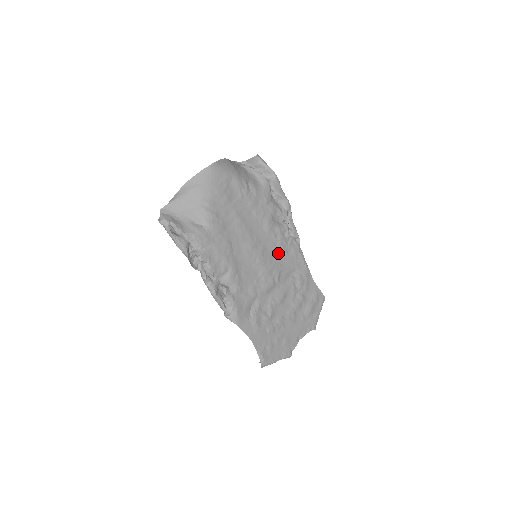
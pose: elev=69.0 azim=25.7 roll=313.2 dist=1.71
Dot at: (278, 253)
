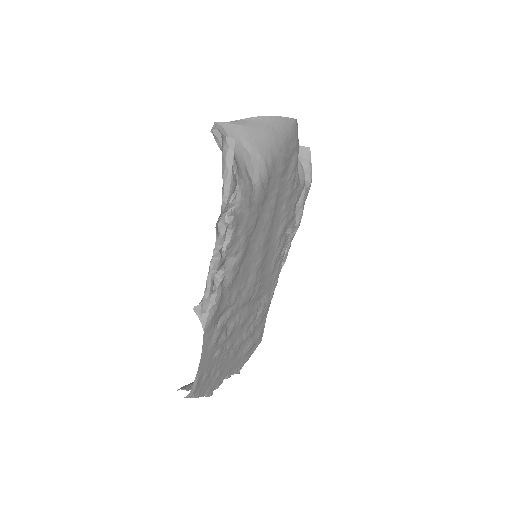
Dot at: (269, 267)
